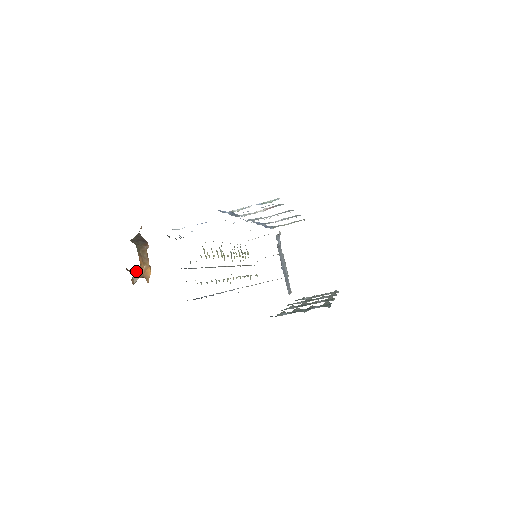
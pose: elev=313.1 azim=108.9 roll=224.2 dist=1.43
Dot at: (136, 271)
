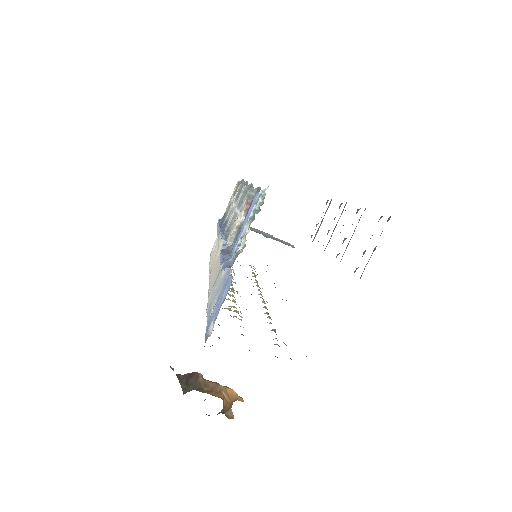
Dot at: (223, 407)
